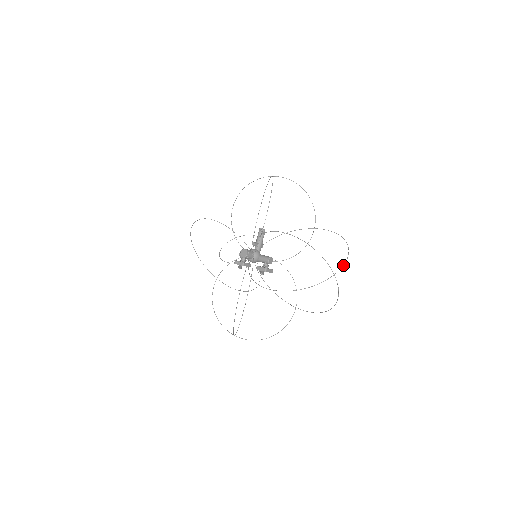
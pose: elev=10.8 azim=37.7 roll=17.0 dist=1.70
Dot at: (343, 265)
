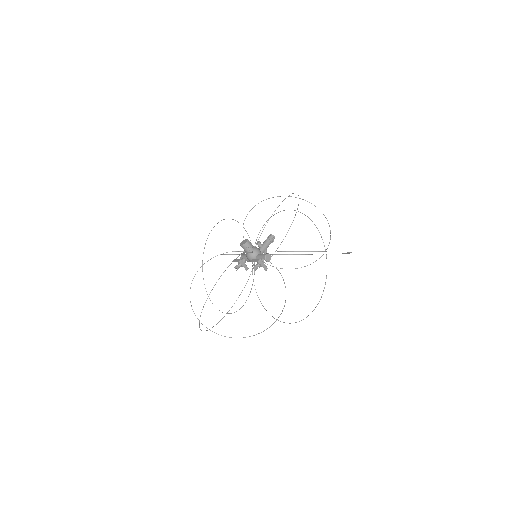
Dot at: occluded
